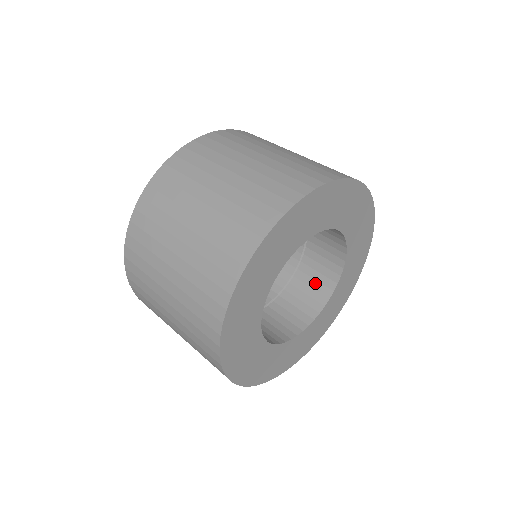
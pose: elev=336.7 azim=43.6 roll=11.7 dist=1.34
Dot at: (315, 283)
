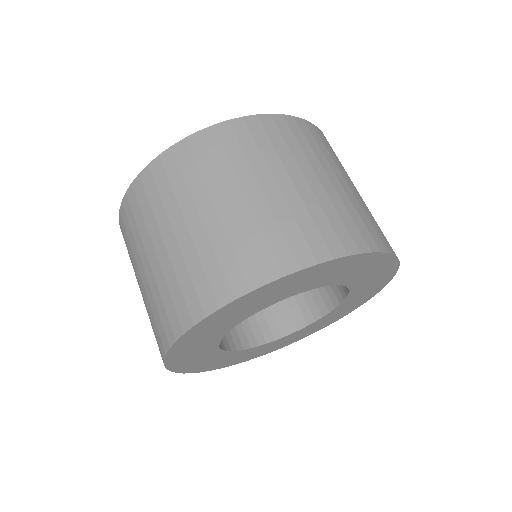
Dot at: (279, 314)
